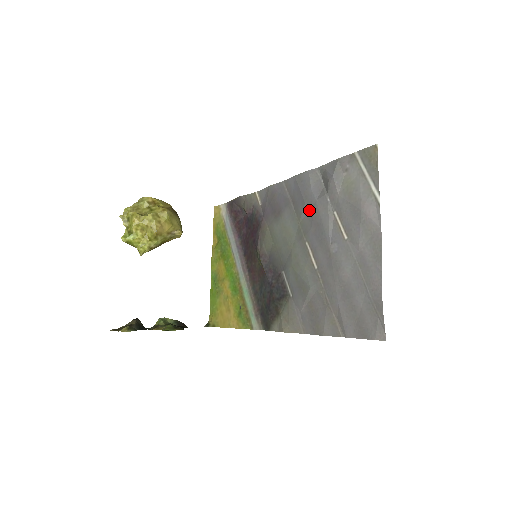
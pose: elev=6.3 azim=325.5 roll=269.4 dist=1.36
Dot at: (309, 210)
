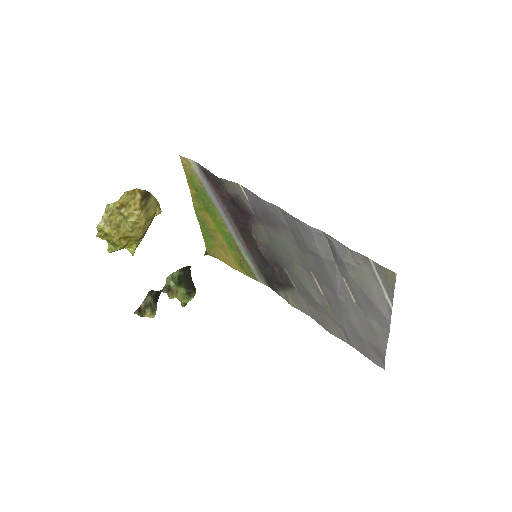
Dot at: (313, 256)
